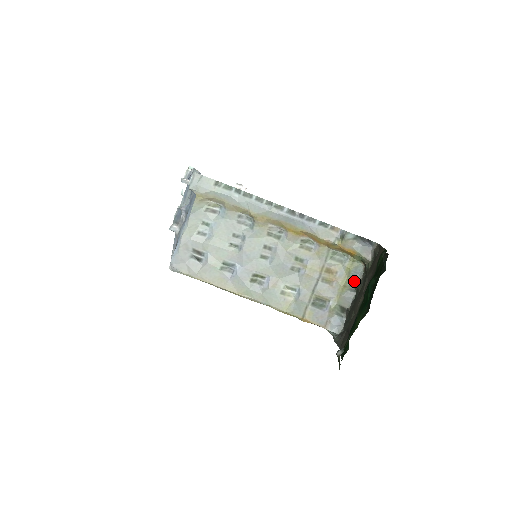
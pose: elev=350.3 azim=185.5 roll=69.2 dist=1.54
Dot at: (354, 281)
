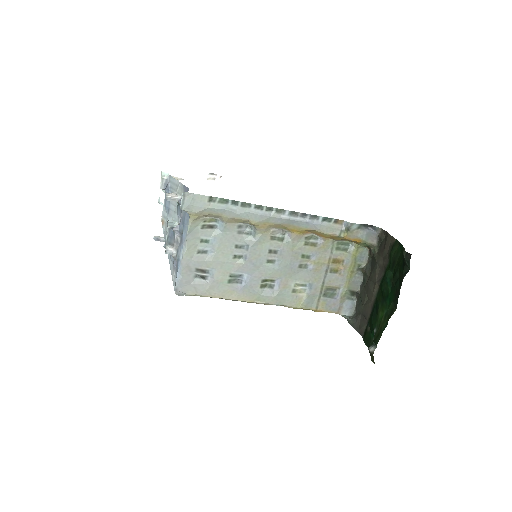
Dot at: (360, 265)
